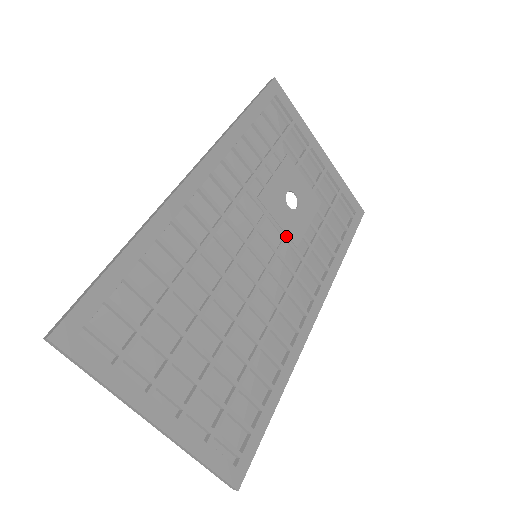
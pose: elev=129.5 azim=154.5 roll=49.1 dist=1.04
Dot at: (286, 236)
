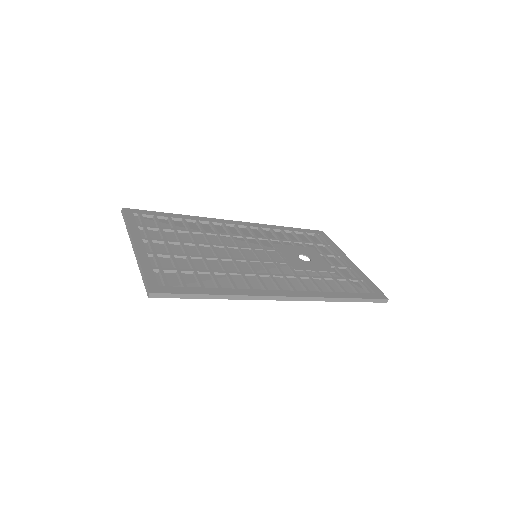
Dot at: (287, 262)
